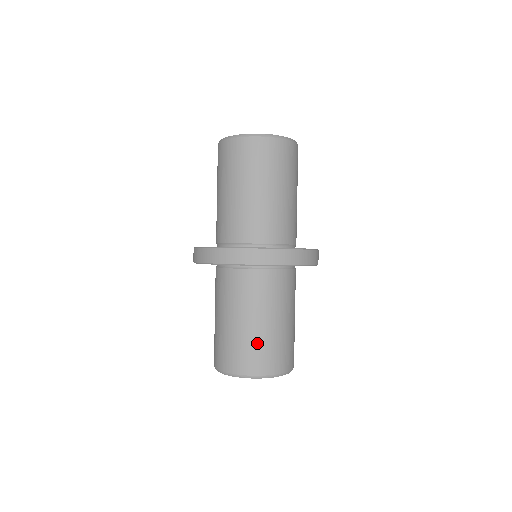
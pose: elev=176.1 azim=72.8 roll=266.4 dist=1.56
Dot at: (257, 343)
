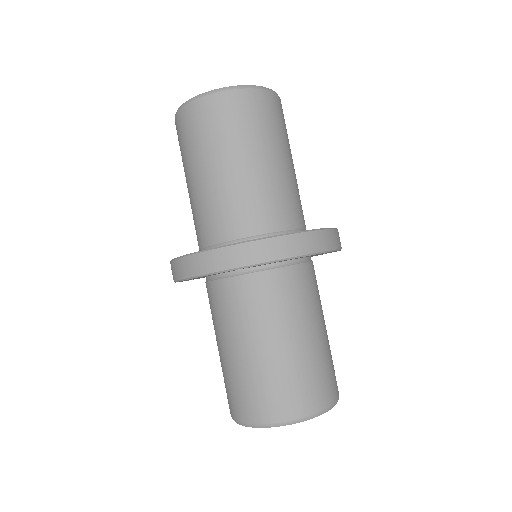
Dot at: (288, 373)
